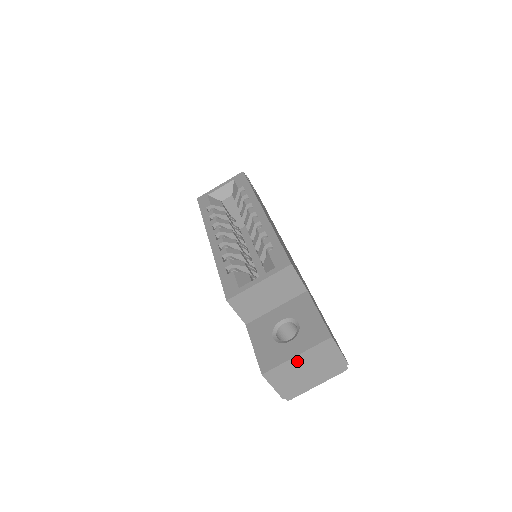
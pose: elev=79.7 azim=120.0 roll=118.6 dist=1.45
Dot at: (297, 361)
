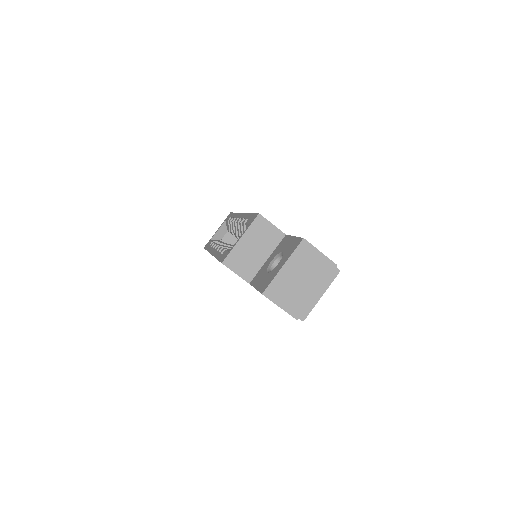
Dot at: (287, 272)
